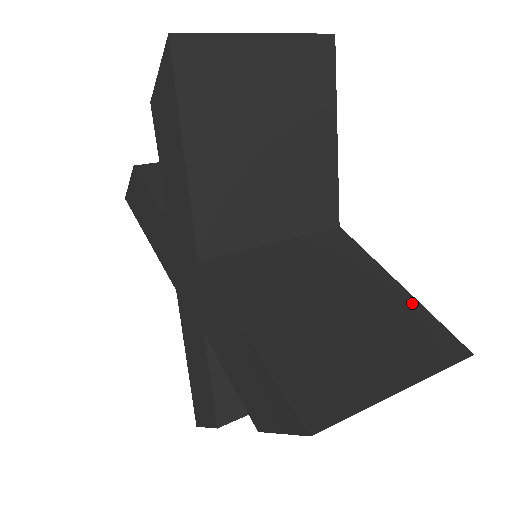
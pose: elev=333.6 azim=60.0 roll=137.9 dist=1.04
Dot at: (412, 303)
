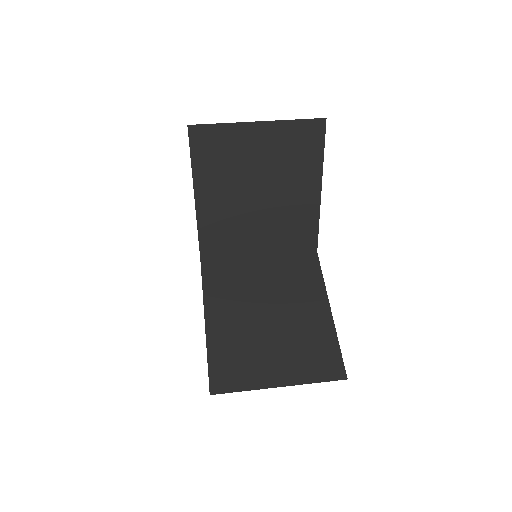
Dot at: (330, 330)
